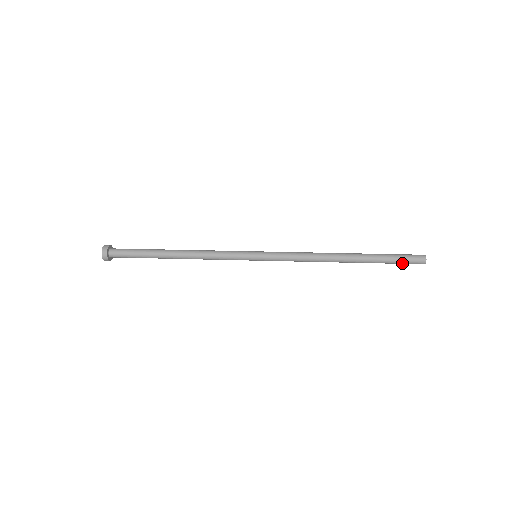
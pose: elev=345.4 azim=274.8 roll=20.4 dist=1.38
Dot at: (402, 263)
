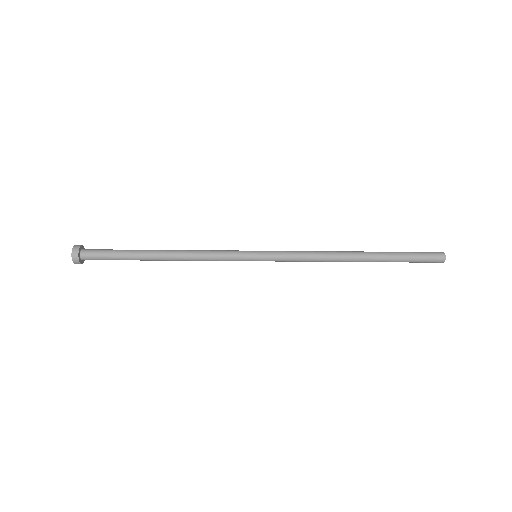
Dot at: (419, 261)
